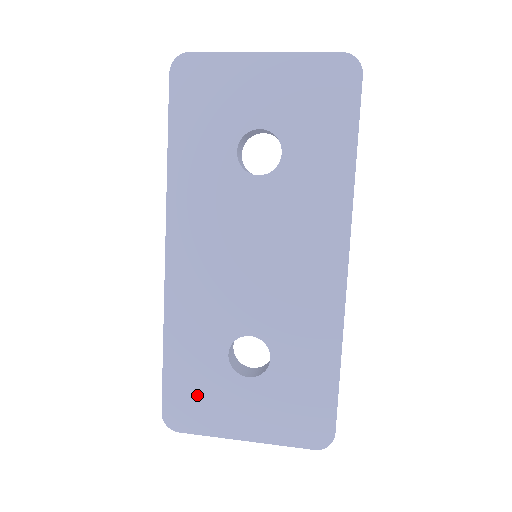
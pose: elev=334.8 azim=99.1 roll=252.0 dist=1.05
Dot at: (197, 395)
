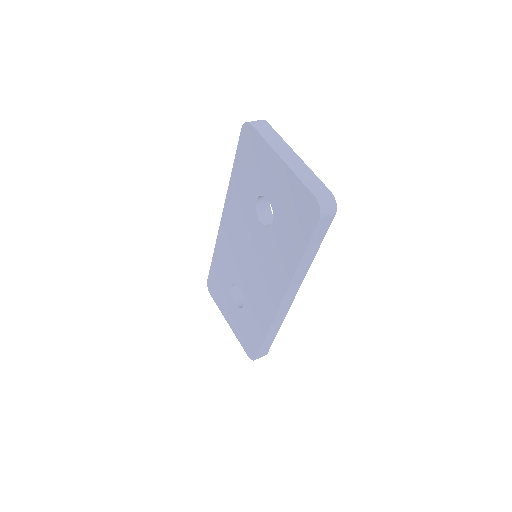
Dot at: (218, 289)
